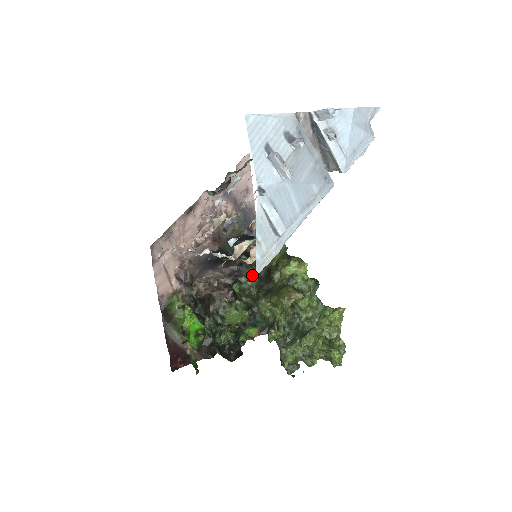
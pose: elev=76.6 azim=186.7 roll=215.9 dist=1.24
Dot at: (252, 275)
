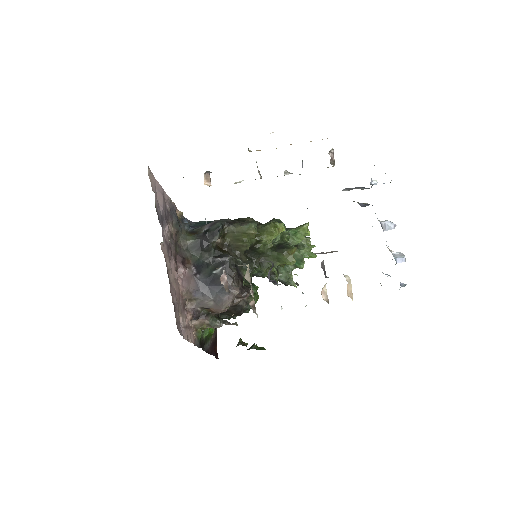
Dot at: (244, 263)
